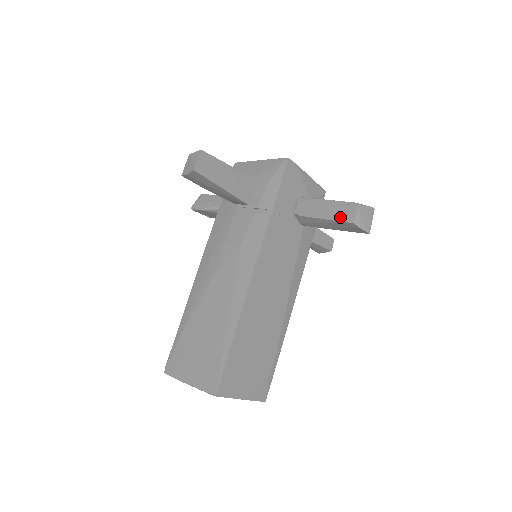
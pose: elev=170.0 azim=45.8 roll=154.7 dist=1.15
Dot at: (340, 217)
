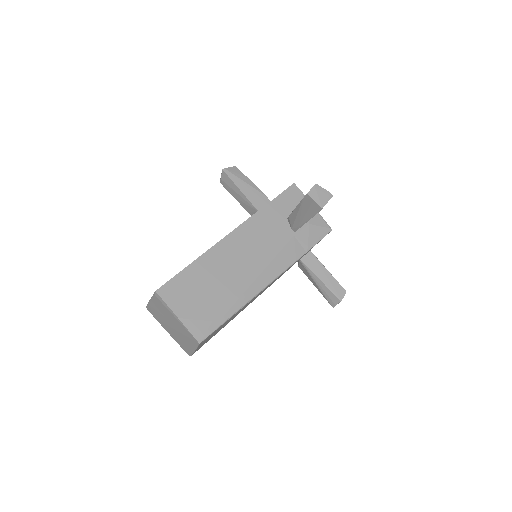
Dot at: (304, 197)
